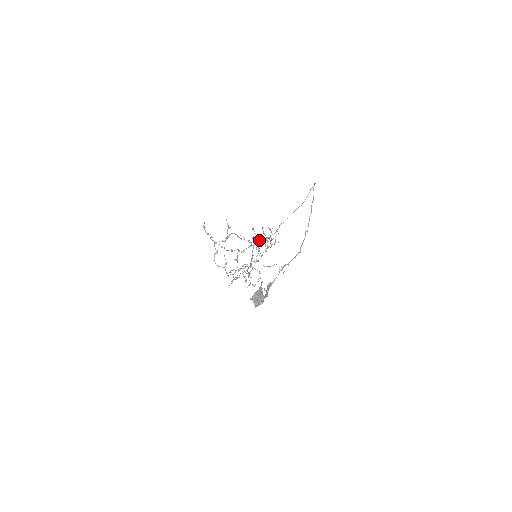
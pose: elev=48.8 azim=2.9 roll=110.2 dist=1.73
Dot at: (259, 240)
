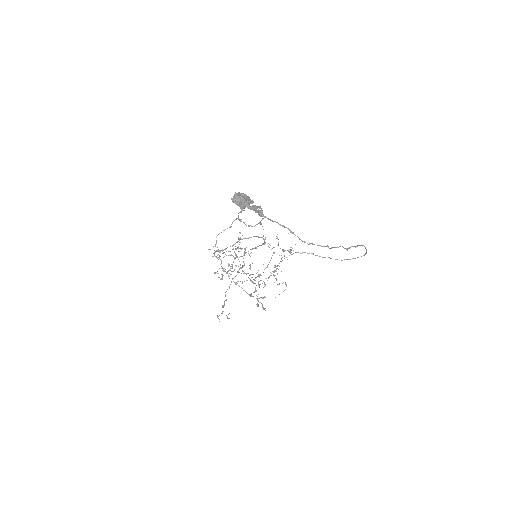
Dot at: occluded
